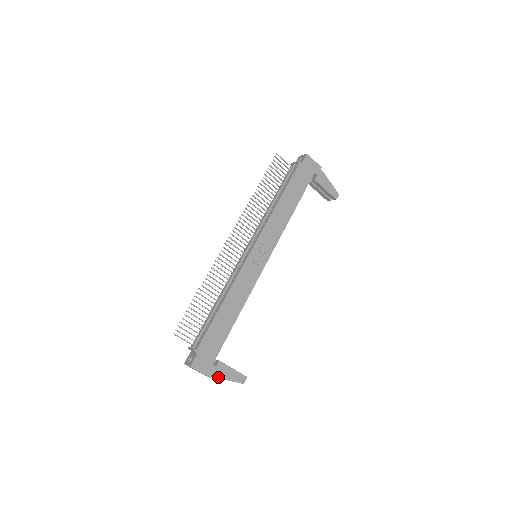
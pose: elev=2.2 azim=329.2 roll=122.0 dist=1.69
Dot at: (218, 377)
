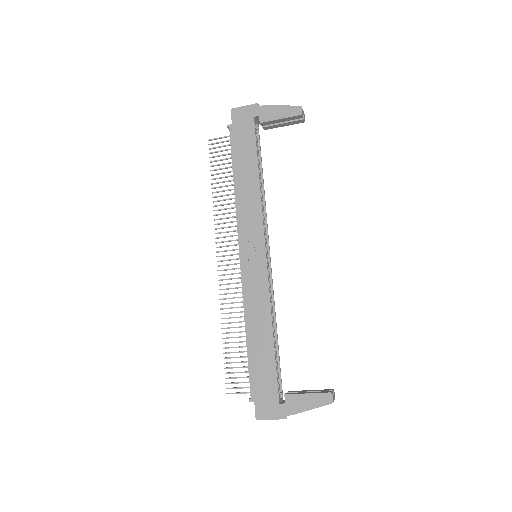
Dot at: (295, 413)
